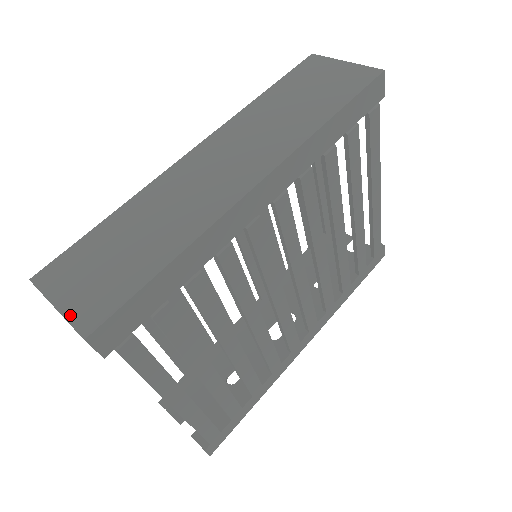
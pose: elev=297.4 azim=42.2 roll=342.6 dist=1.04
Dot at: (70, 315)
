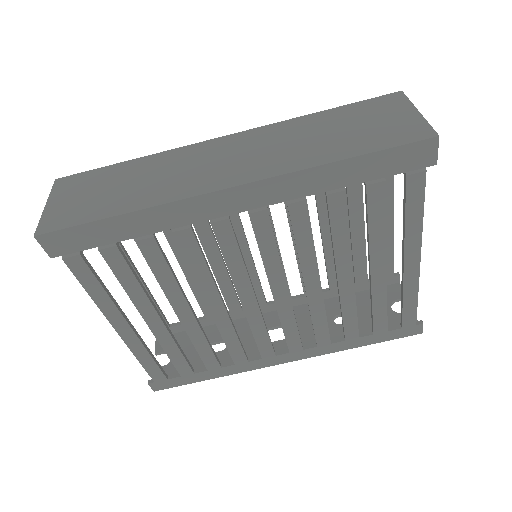
Dot at: (45, 215)
